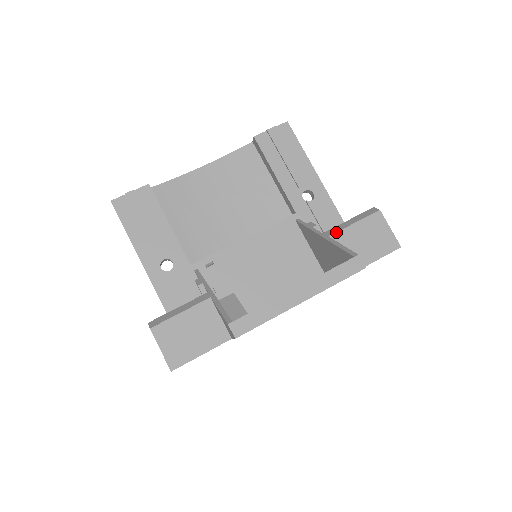
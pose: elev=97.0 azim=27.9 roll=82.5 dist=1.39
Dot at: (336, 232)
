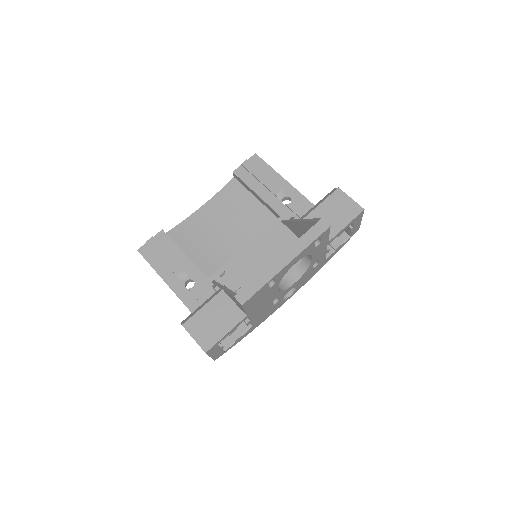
Dot at: (308, 214)
